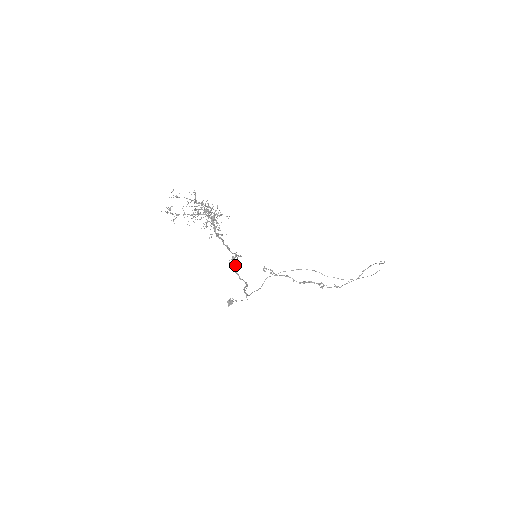
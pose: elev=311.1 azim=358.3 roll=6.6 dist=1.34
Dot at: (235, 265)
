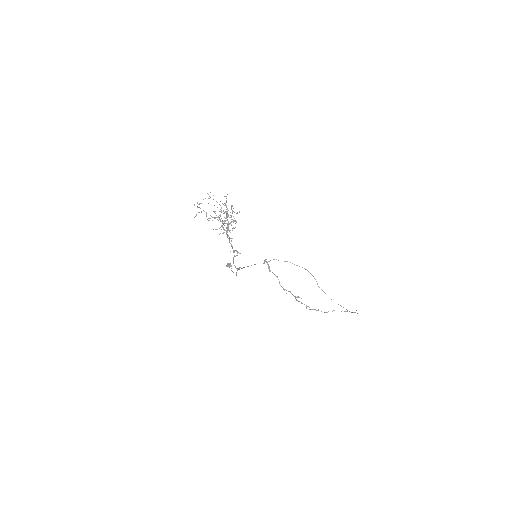
Dot at: (234, 255)
